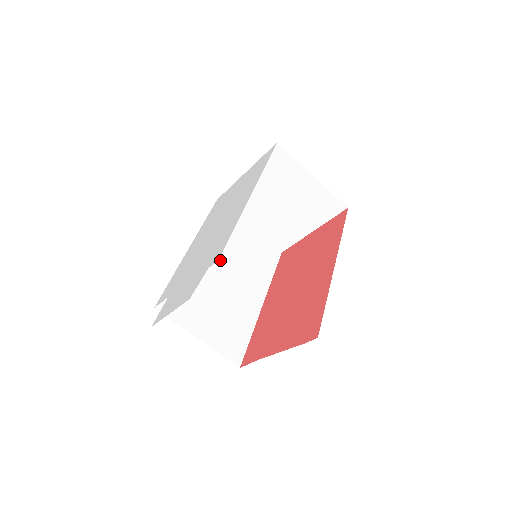
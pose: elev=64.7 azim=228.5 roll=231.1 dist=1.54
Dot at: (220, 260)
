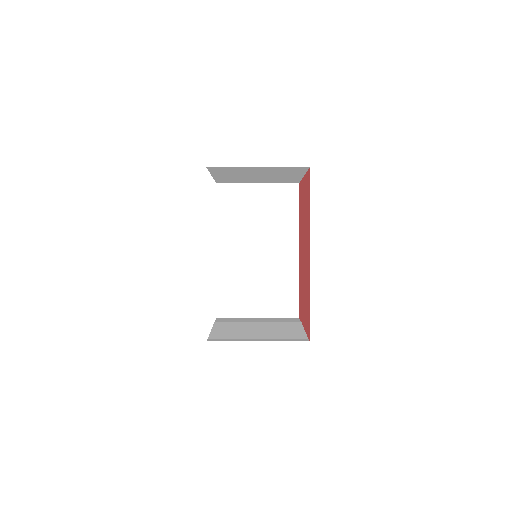
Dot at: (245, 241)
